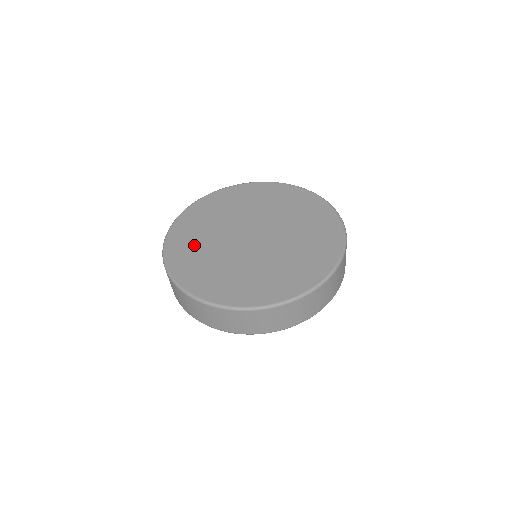
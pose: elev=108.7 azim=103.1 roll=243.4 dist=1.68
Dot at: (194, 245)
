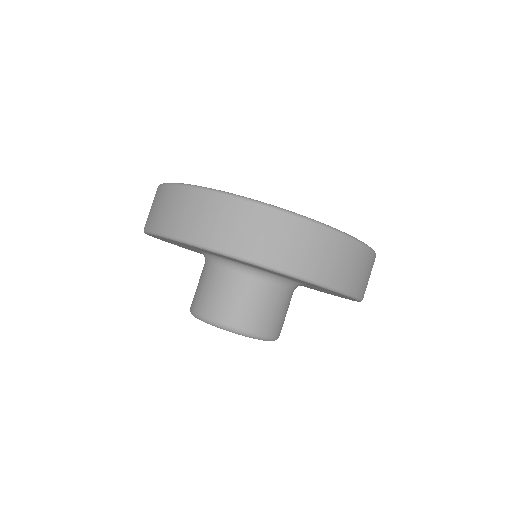
Dot at: occluded
